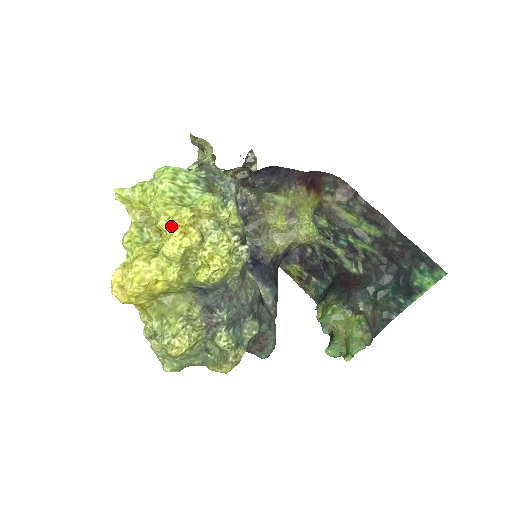
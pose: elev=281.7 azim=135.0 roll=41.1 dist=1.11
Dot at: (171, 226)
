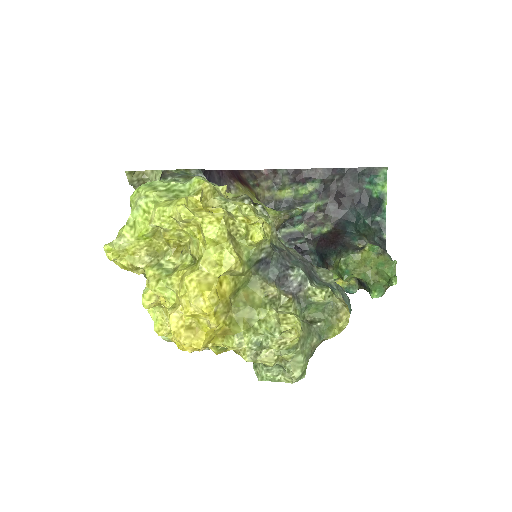
Dot at: (193, 212)
